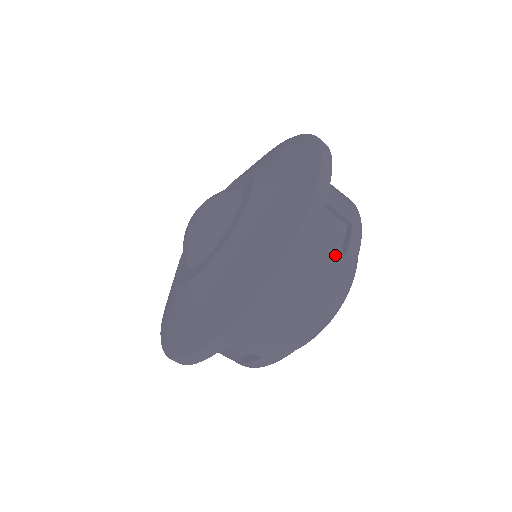
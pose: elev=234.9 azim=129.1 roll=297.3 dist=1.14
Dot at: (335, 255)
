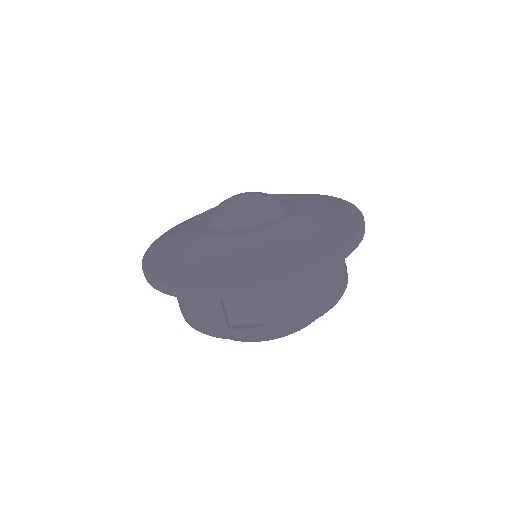
Dot at: (344, 272)
